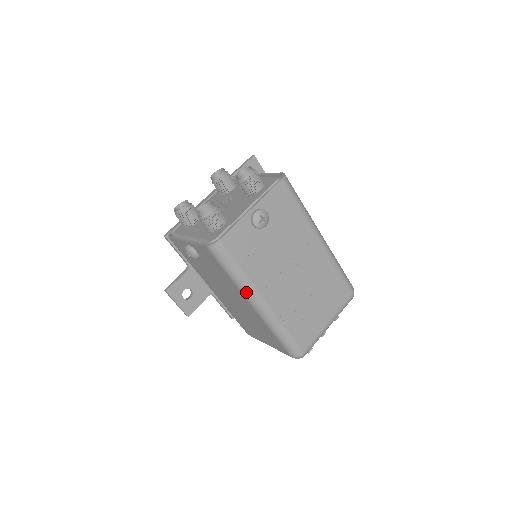
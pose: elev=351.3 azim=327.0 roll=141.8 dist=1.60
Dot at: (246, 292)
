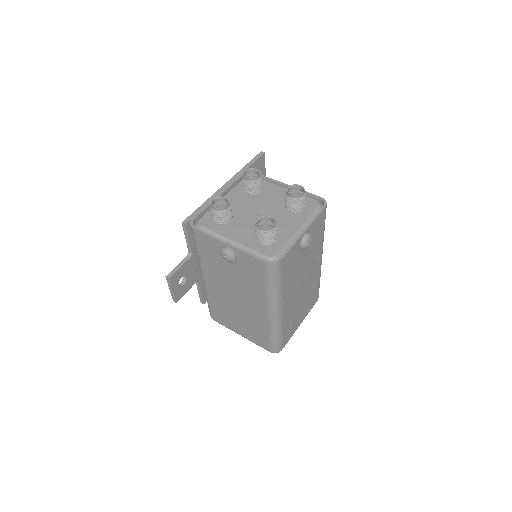
Dot at: (273, 302)
